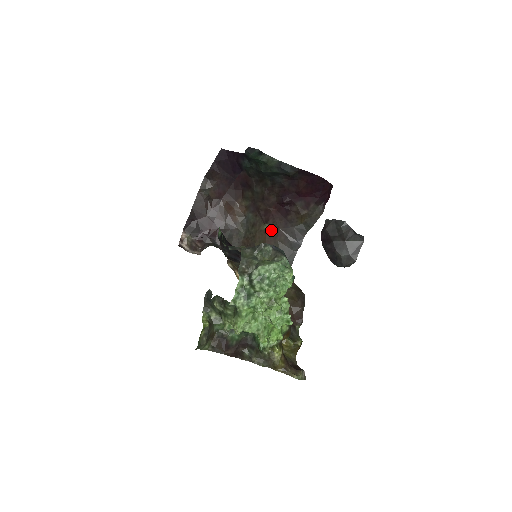
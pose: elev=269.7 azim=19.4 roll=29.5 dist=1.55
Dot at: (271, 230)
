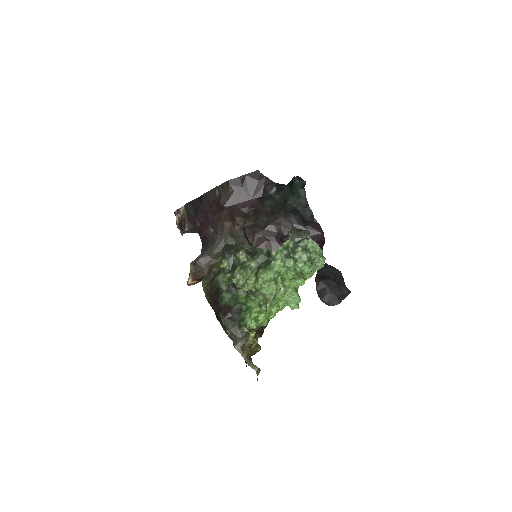
Dot at: occluded
